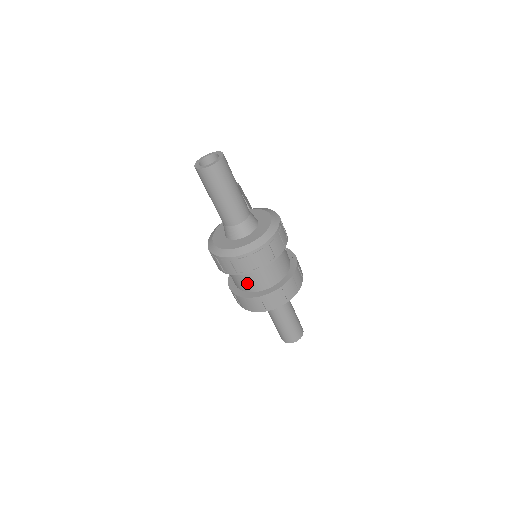
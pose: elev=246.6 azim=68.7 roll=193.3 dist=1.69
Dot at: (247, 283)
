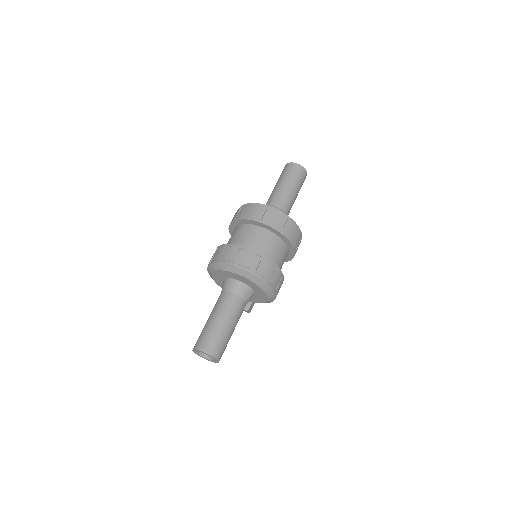
Dot at: (241, 238)
